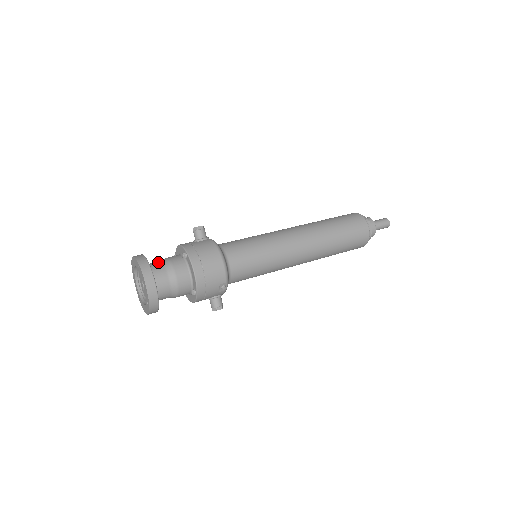
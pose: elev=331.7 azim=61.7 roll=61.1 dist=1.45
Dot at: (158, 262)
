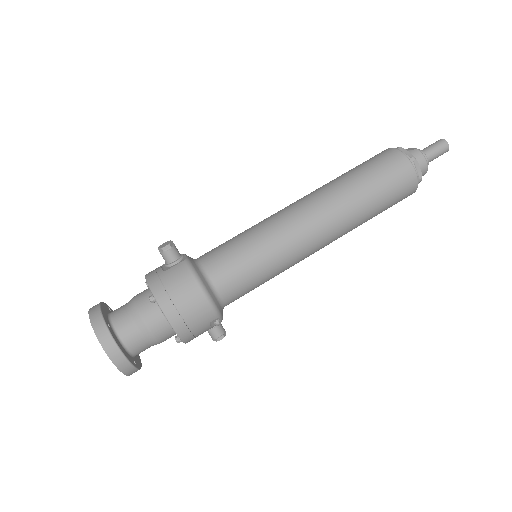
Dot at: (123, 310)
